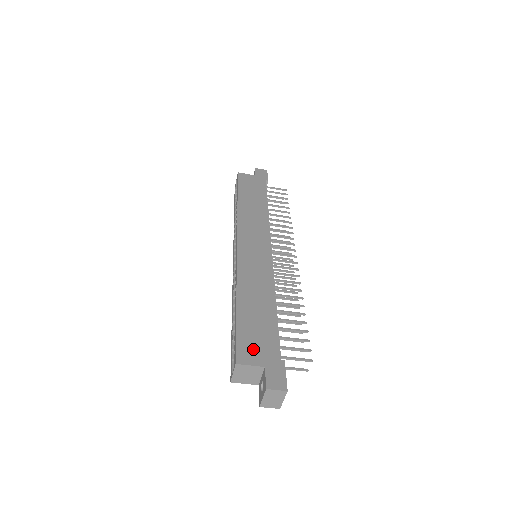
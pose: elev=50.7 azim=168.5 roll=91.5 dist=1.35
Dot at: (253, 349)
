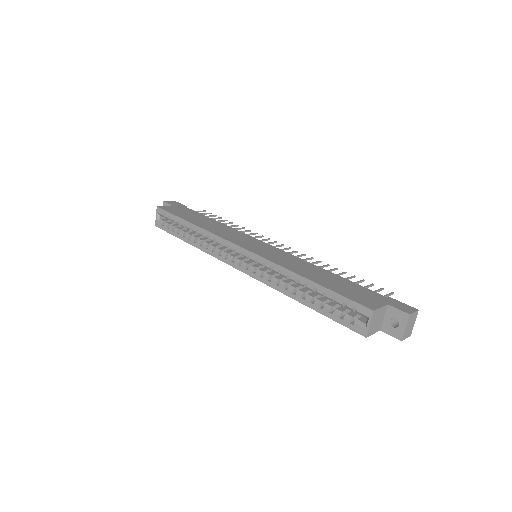
Dot at: (365, 299)
